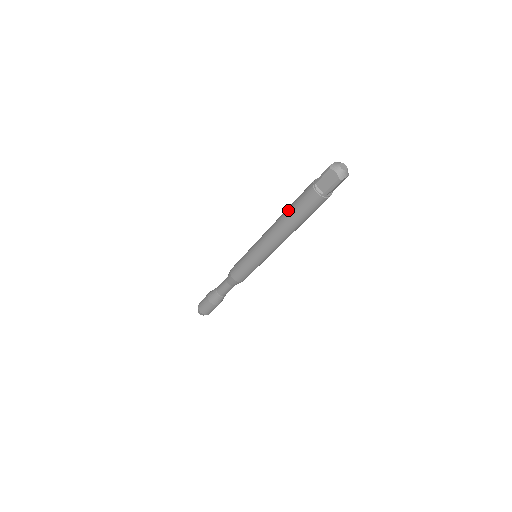
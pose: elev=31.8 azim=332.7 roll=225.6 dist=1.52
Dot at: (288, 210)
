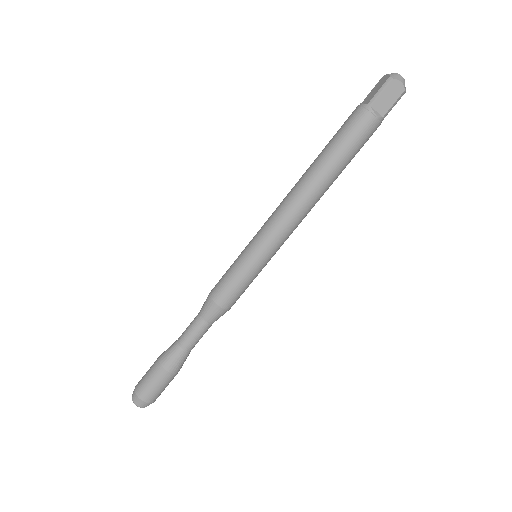
Dot at: occluded
